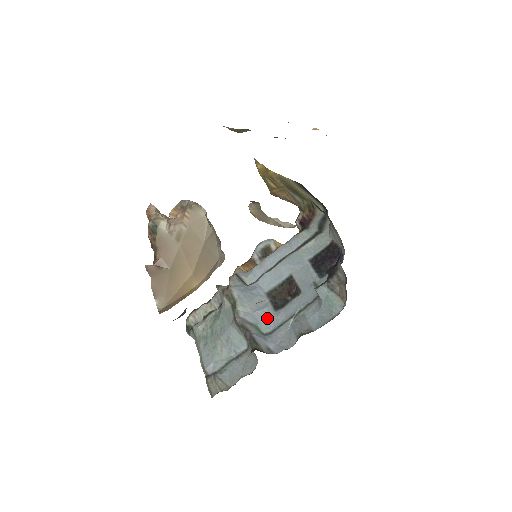
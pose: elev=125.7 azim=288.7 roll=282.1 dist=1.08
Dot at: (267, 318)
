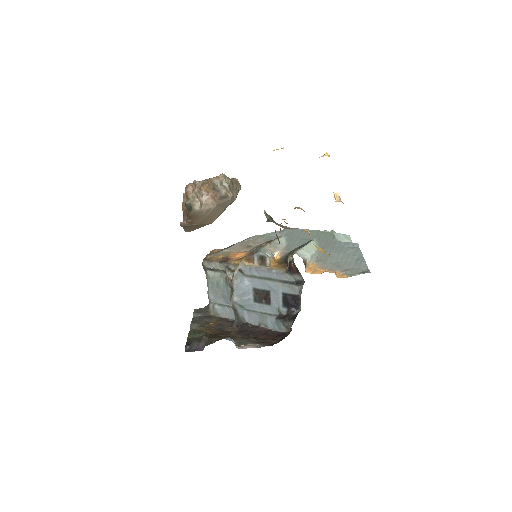
Dot at: (248, 303)
